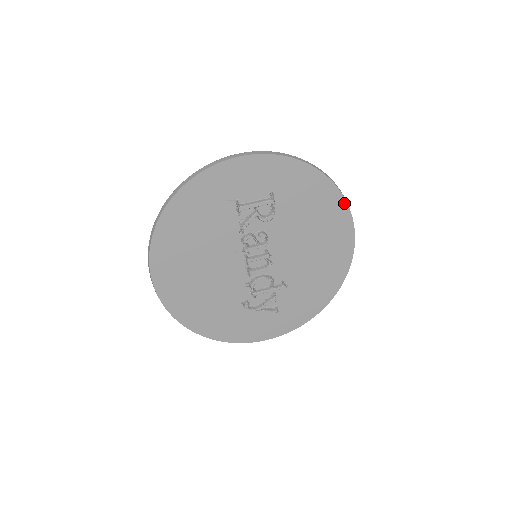
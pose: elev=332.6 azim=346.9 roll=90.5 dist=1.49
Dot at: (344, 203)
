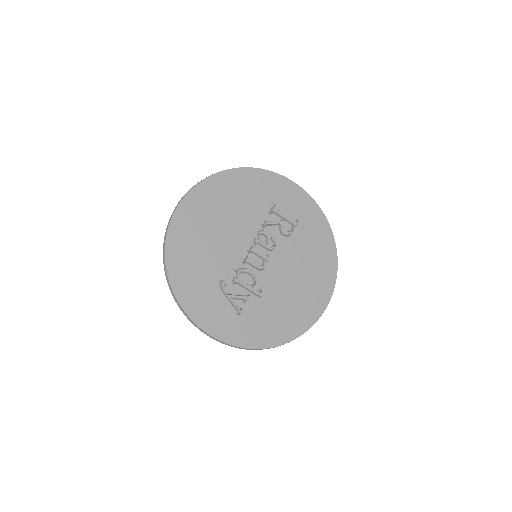
Dot at: (335, 270)
